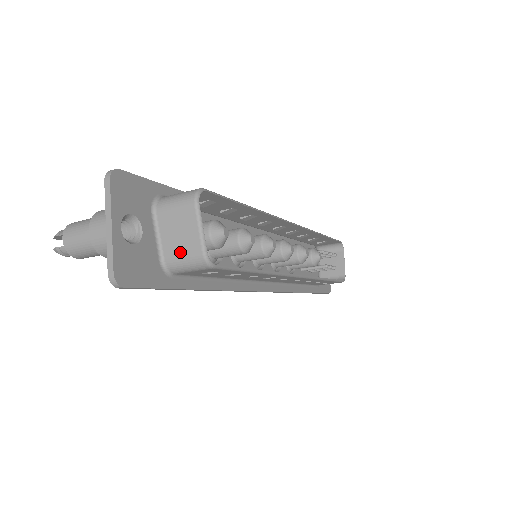
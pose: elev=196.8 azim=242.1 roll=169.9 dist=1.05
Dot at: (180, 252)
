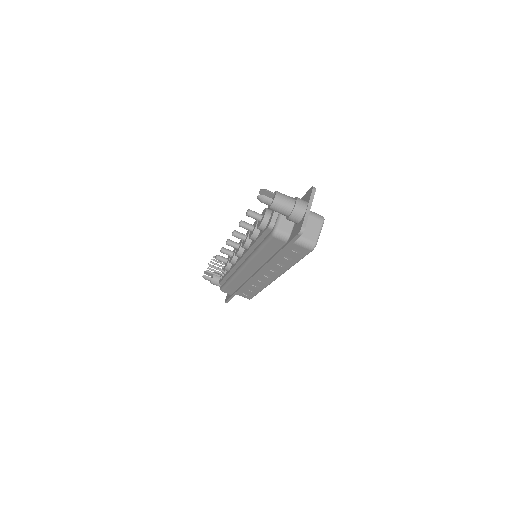
Dot at: (306, 235)
